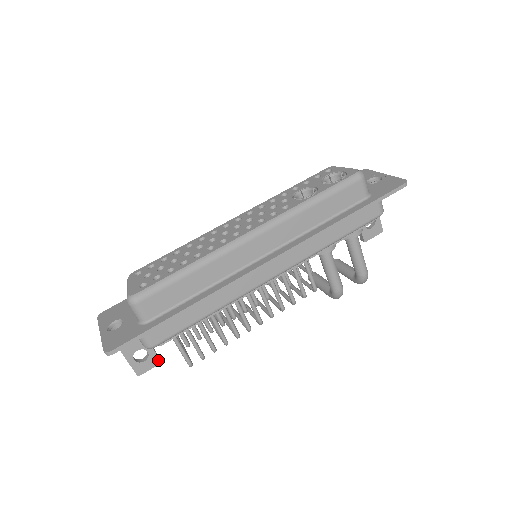
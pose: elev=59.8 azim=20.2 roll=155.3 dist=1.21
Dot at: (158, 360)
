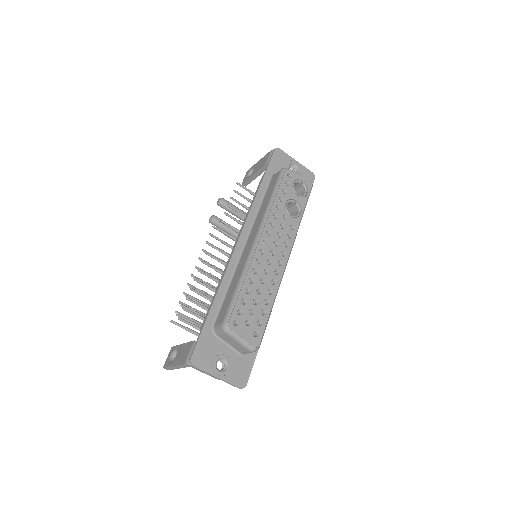
Dot at: occluded
